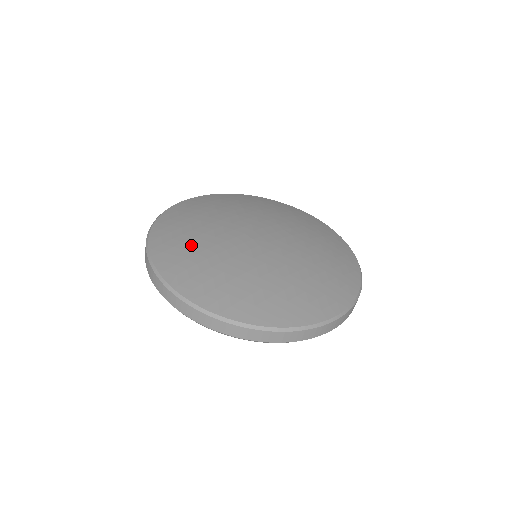
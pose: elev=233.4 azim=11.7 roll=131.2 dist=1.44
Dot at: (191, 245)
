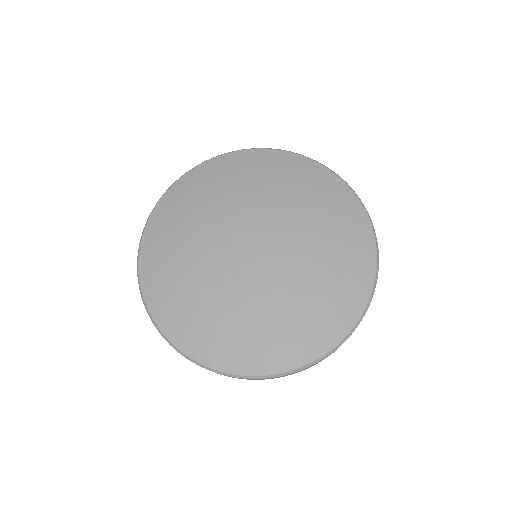
Dot at: (198, 308)
